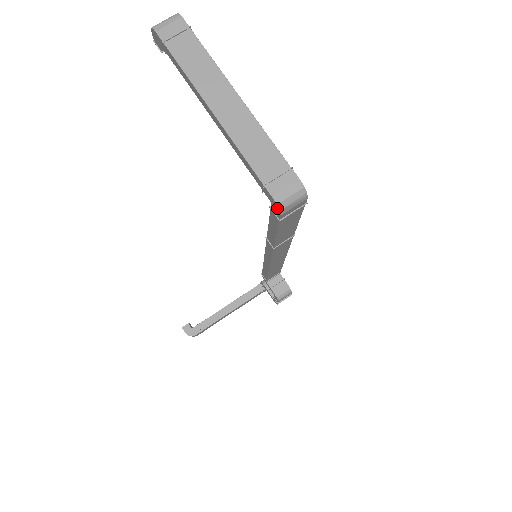
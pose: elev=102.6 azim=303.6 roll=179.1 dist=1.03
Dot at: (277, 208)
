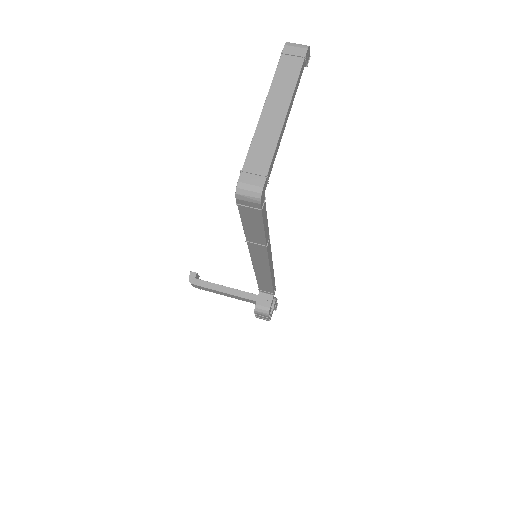
Dot at: (236, 191)
